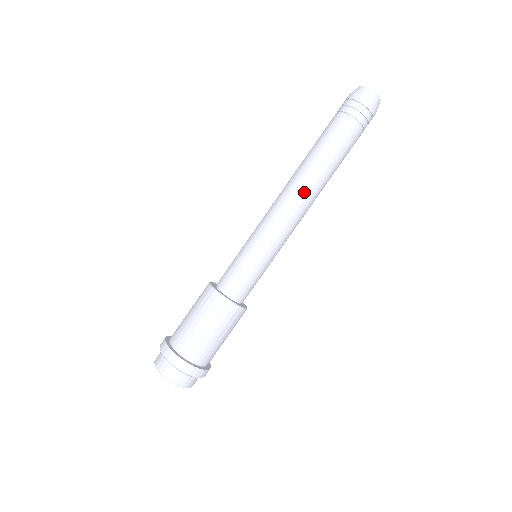
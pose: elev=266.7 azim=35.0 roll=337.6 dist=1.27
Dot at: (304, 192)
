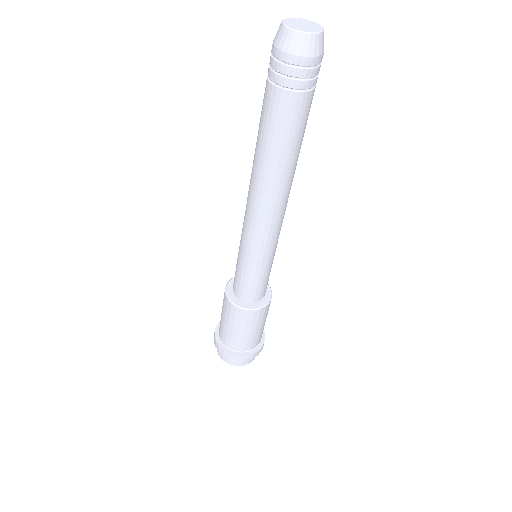
Dot at: (271, 198)
